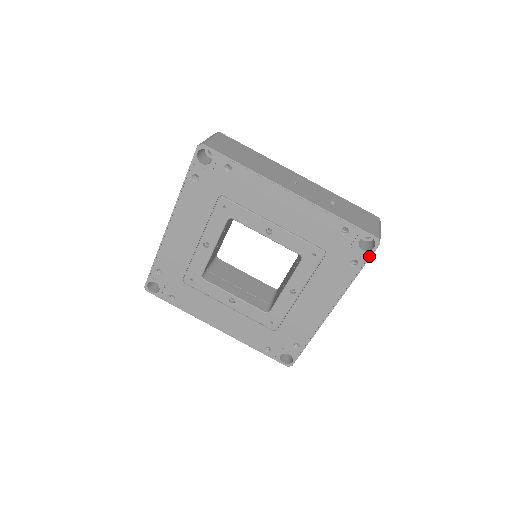
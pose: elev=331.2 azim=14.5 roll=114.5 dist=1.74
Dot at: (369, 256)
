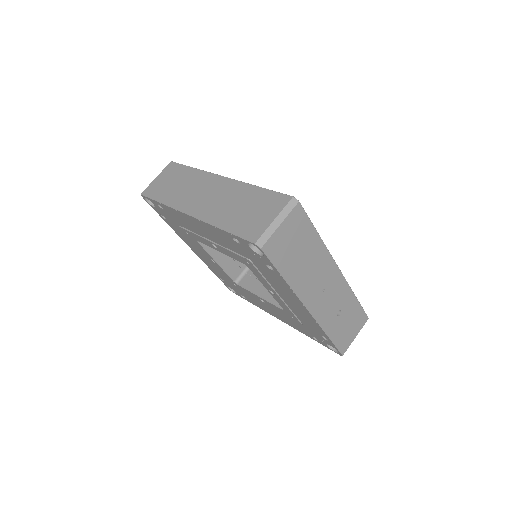
Dot at: (328, 348)
